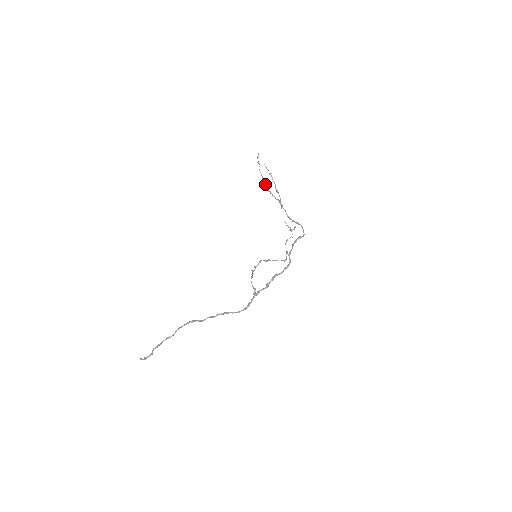
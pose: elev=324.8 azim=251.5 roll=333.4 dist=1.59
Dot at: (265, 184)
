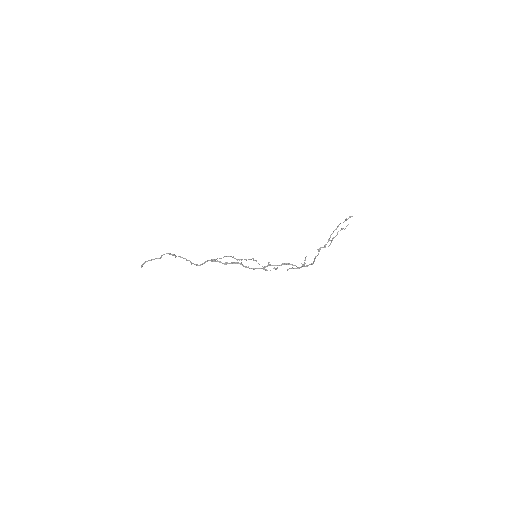
Dot at: (332, 233)
